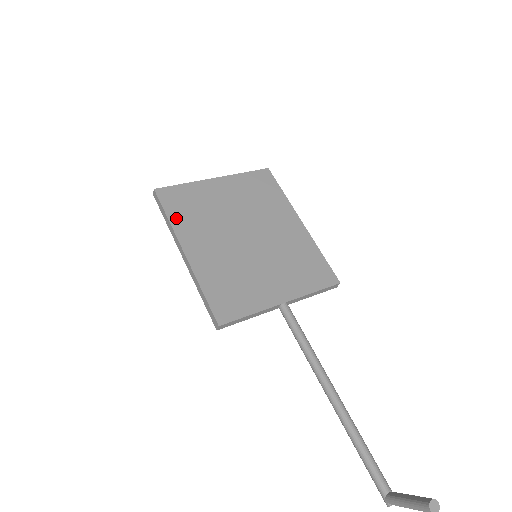
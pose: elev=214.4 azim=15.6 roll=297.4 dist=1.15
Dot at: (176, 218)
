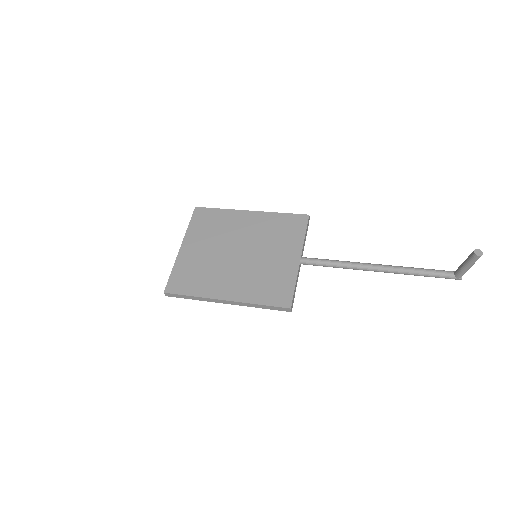
Dot at: (196, 291)
